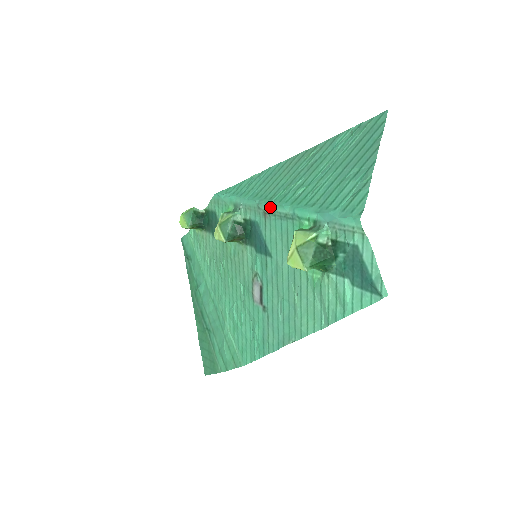
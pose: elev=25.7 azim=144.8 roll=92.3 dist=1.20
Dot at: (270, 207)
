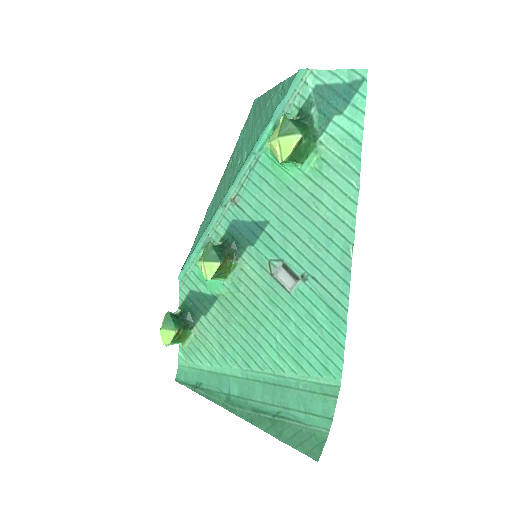
Dot at: (233, 188)
